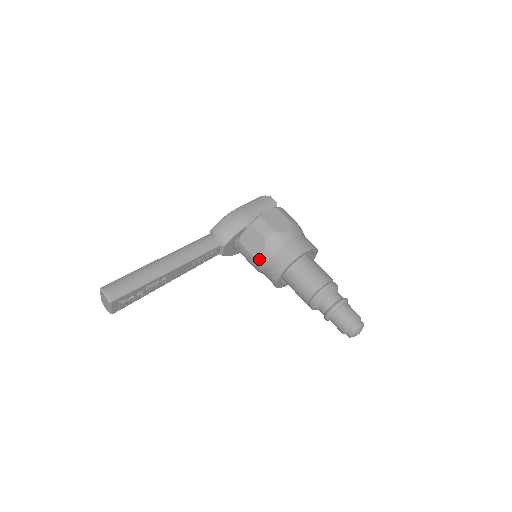
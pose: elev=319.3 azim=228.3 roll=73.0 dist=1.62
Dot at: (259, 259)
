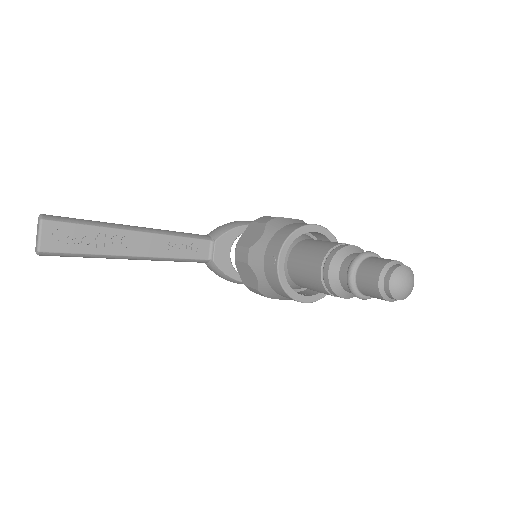
Dot at: (257, 247)
